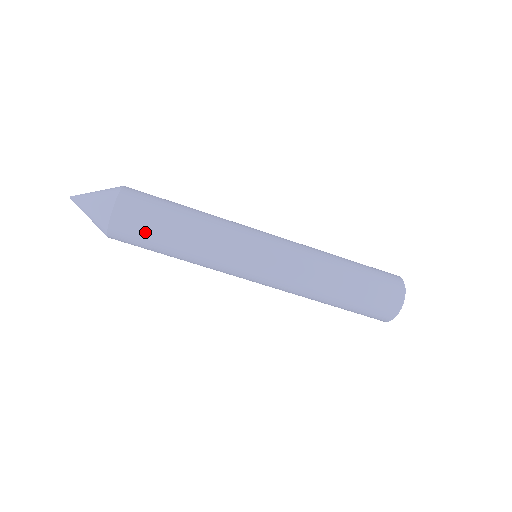
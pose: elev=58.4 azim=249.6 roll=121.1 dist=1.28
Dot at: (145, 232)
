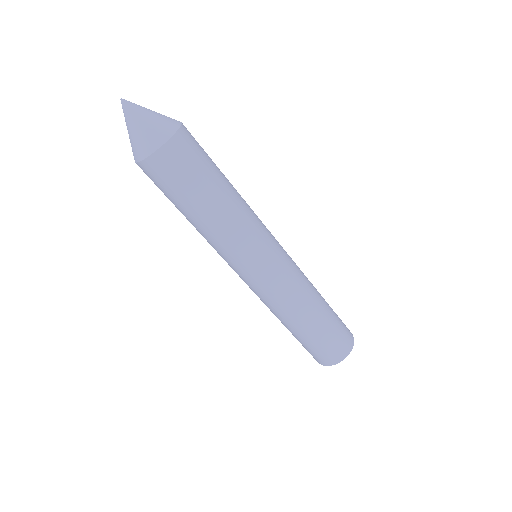
Dot at: (176, 187)
